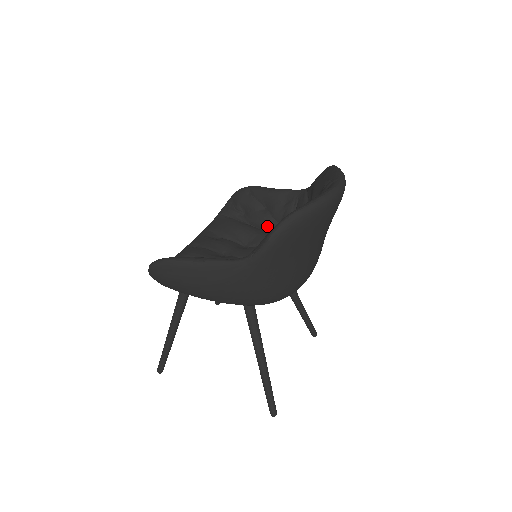
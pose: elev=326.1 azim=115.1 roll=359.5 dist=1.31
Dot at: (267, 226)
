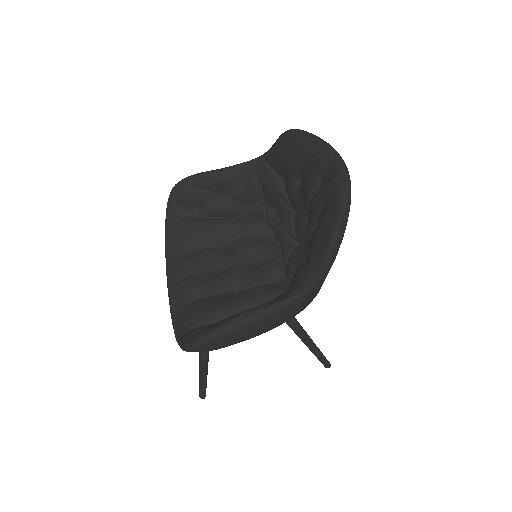
Dot at: (233, 212)
